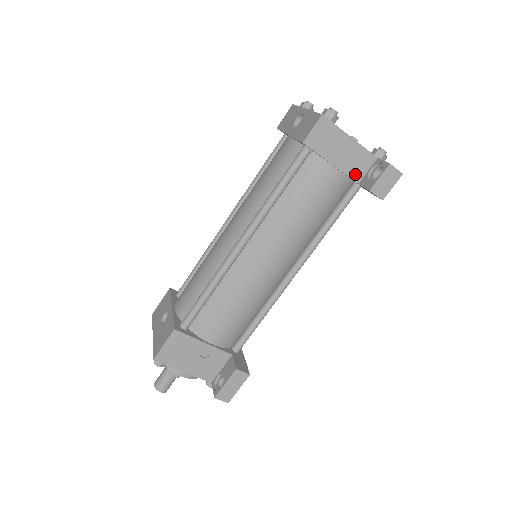
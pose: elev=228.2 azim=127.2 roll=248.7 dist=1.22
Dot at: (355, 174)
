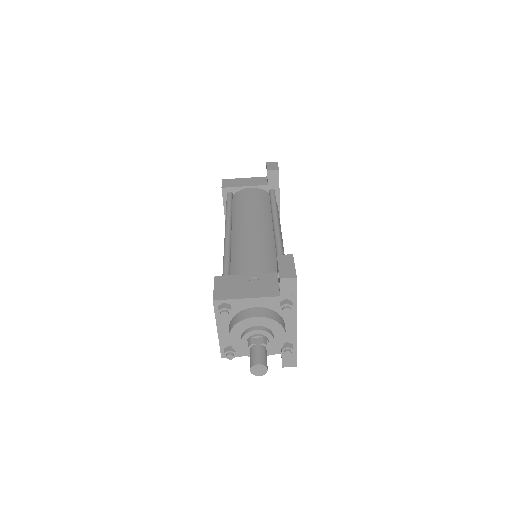
Dot at: (262, 184)
